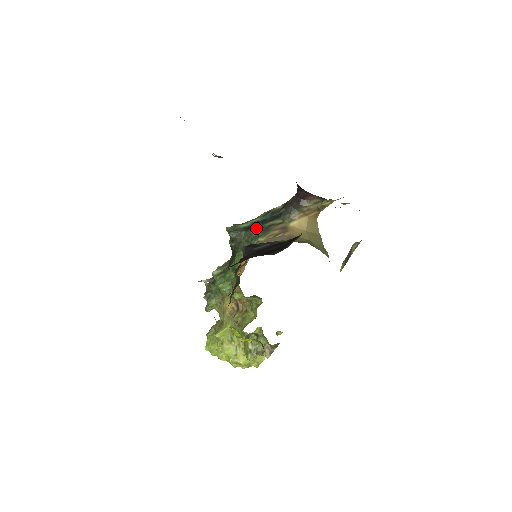
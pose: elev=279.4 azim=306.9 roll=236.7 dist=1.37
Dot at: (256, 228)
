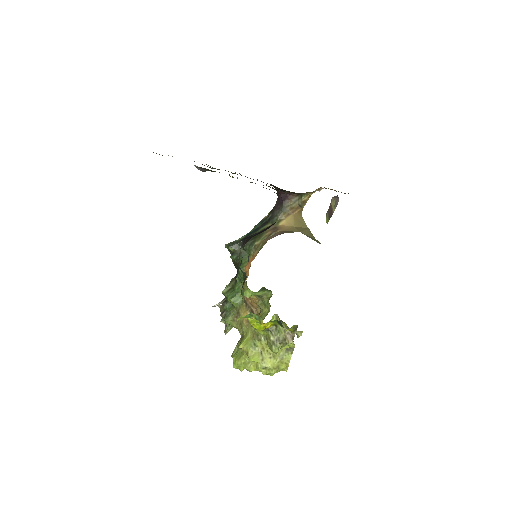
Dot at: occluded
